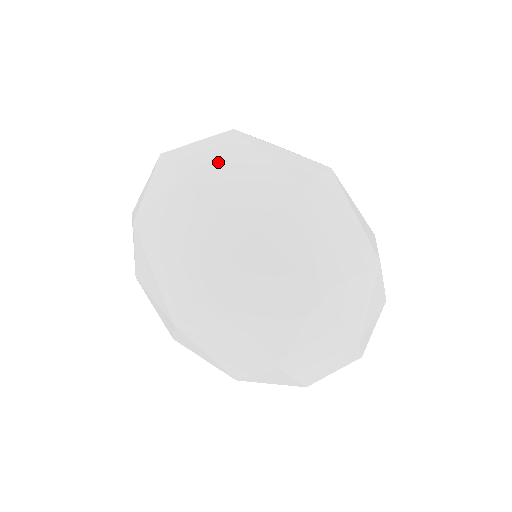
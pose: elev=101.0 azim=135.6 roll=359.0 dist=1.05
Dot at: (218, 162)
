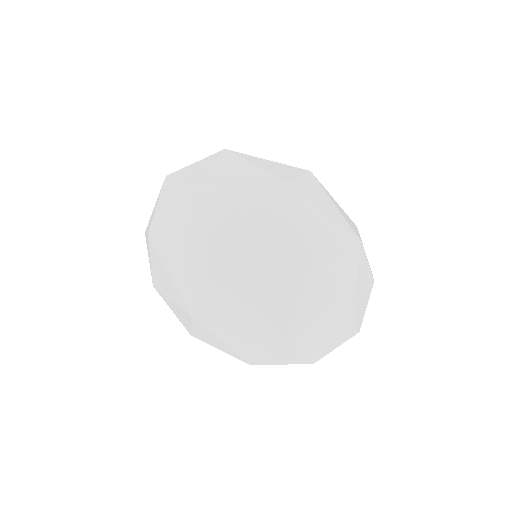
Dot at: (215, 174)
